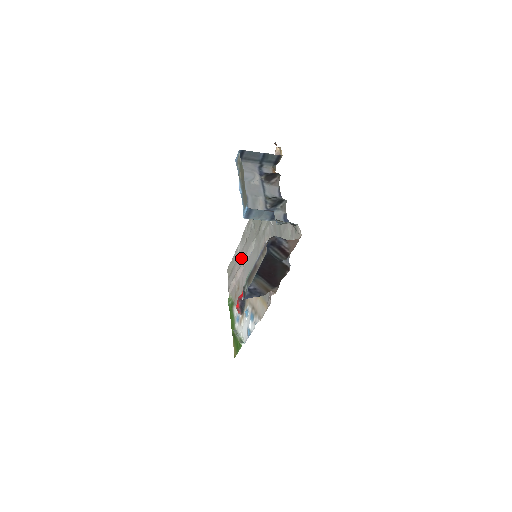
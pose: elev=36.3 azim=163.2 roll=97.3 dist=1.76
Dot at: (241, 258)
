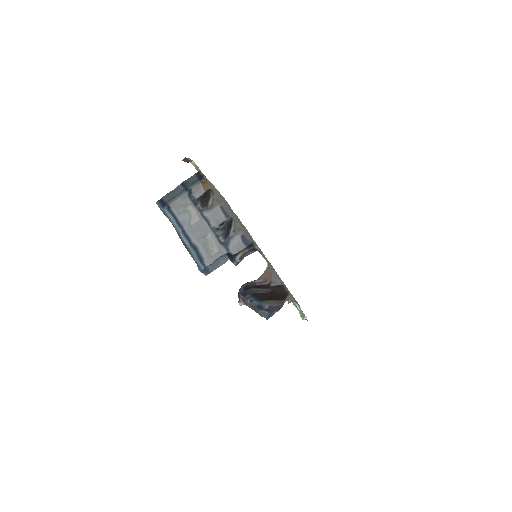
Dot at: occluded
